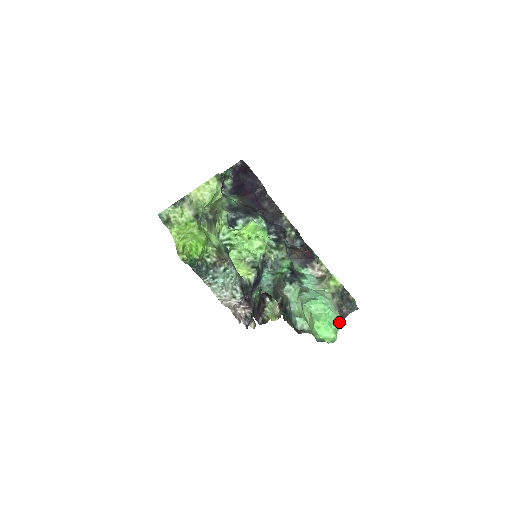
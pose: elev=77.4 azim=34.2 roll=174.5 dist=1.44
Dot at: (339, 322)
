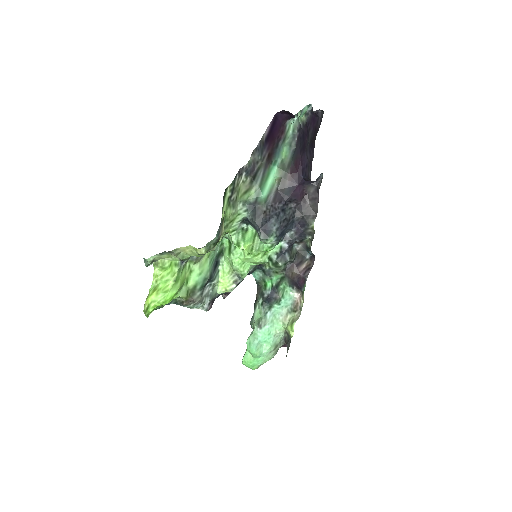
Dot at: occluded
